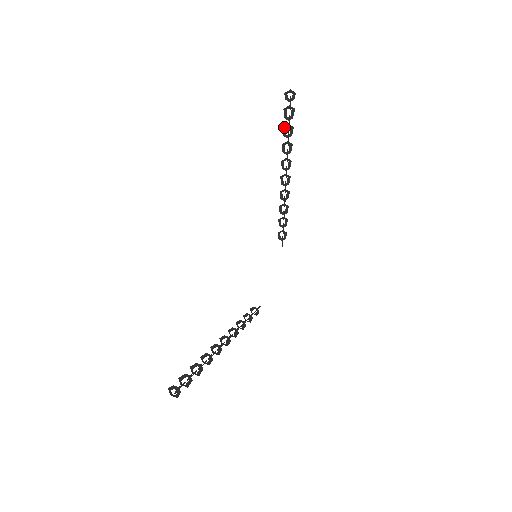
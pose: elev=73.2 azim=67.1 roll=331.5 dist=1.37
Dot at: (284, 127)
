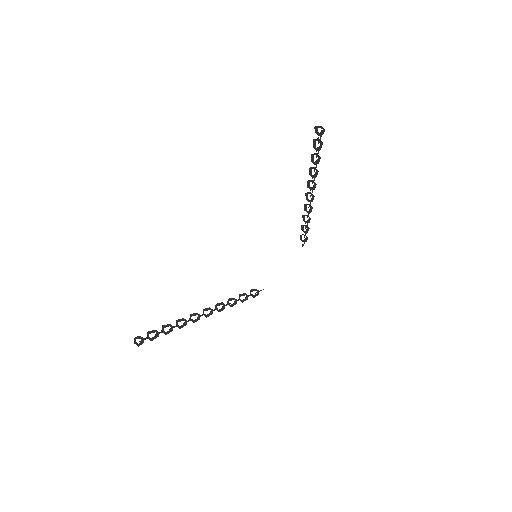
Dot at: (312, 154)
